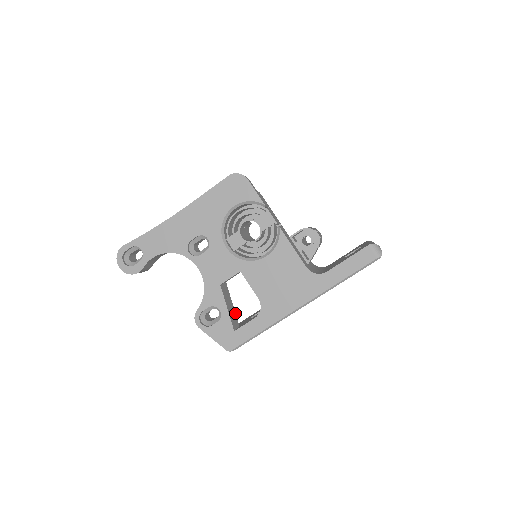
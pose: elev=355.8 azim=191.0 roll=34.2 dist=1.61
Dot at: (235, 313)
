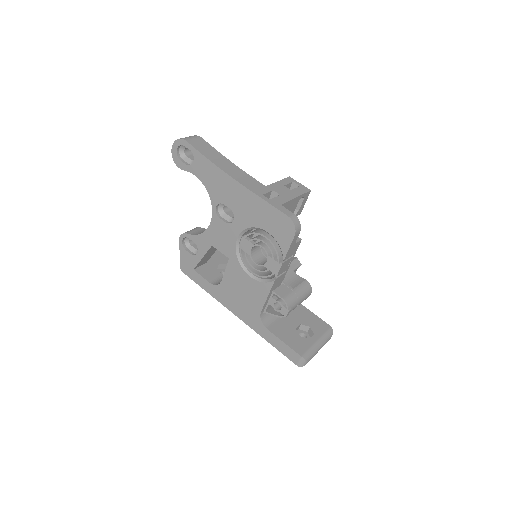
Dot at: occluded
